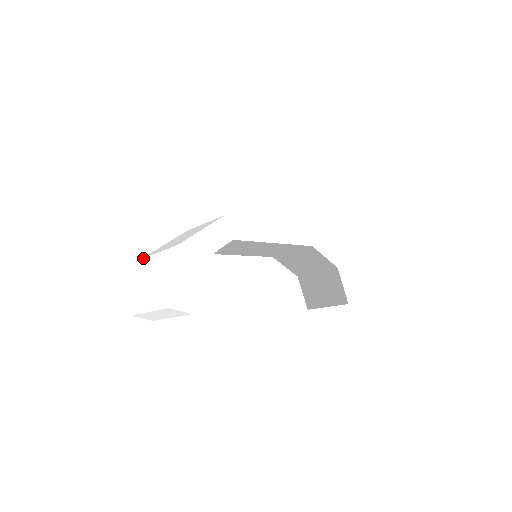
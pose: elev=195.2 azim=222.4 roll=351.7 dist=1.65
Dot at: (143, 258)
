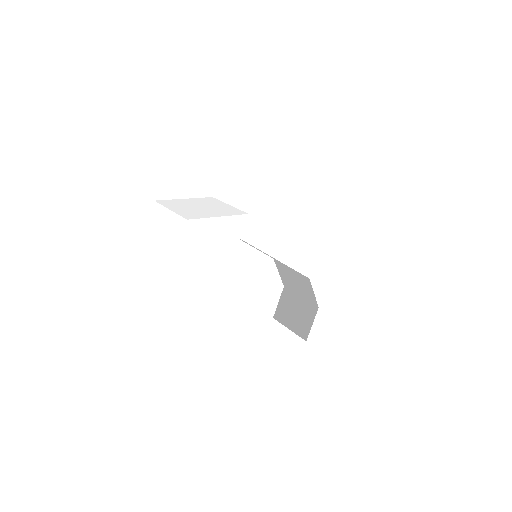
Dot at: (156, 202)
